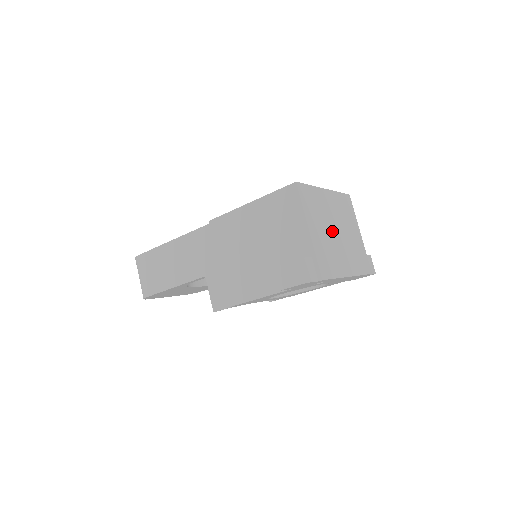
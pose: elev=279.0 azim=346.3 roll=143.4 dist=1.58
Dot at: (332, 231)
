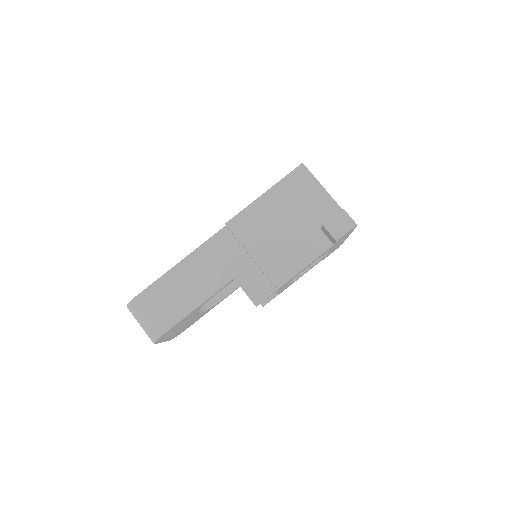
Dot at: occluded
